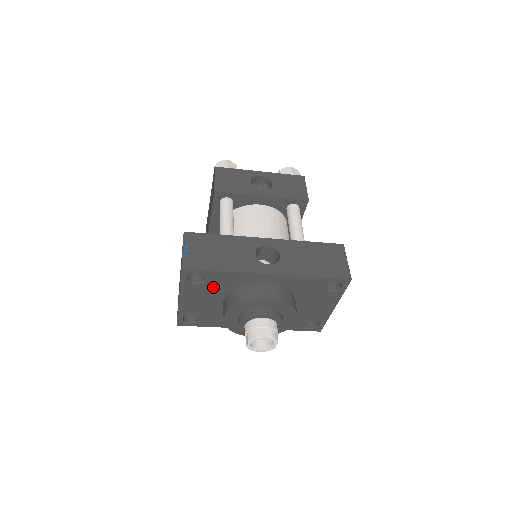
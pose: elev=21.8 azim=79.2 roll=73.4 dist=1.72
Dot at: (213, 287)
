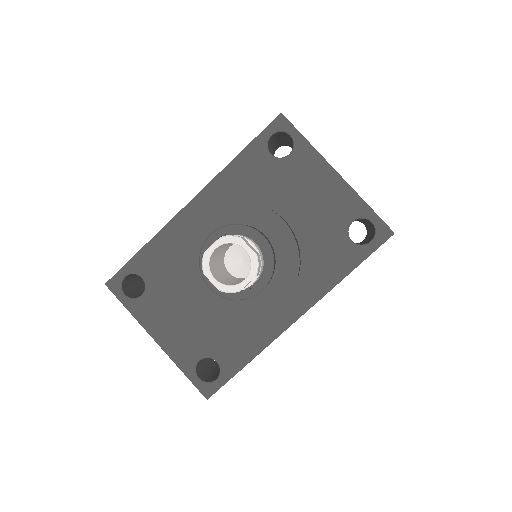
Dot at: (164, 283)
